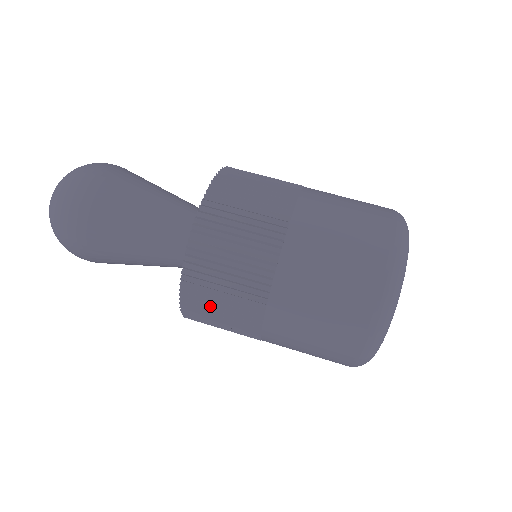
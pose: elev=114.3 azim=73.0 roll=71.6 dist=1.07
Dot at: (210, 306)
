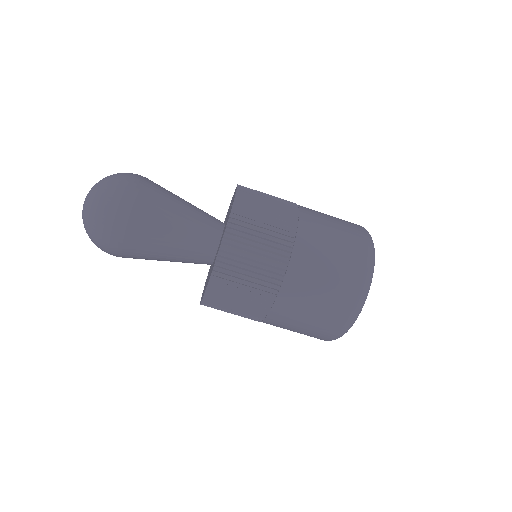
Dot at: occluded
